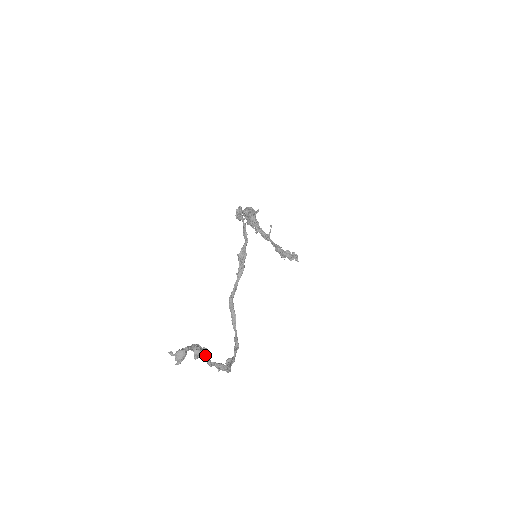
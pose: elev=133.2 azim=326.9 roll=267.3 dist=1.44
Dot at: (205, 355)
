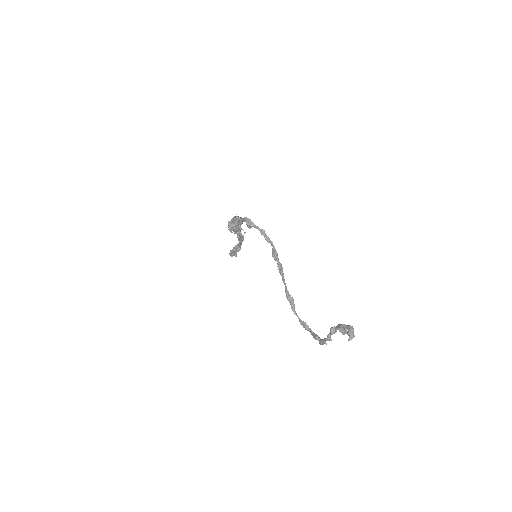
Dot at: (334, 332)
